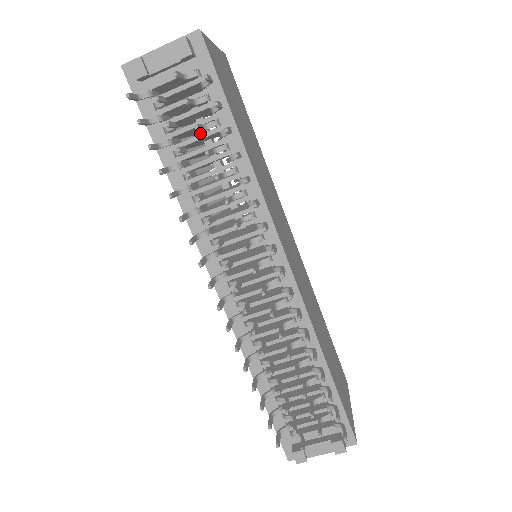
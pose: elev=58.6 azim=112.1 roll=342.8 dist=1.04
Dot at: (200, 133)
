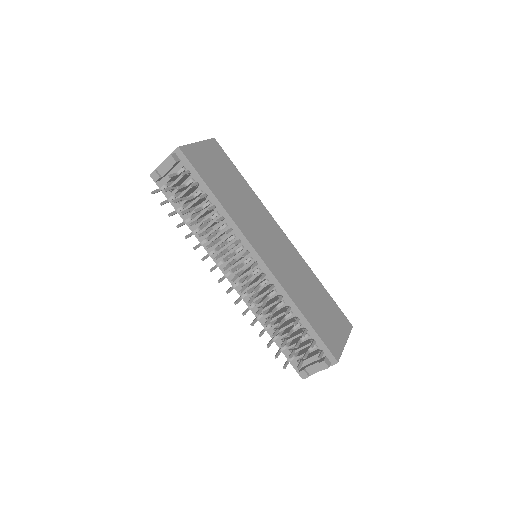
Dot at: occluded
